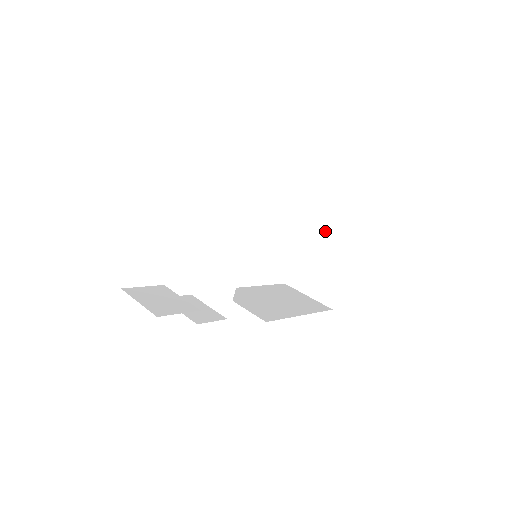
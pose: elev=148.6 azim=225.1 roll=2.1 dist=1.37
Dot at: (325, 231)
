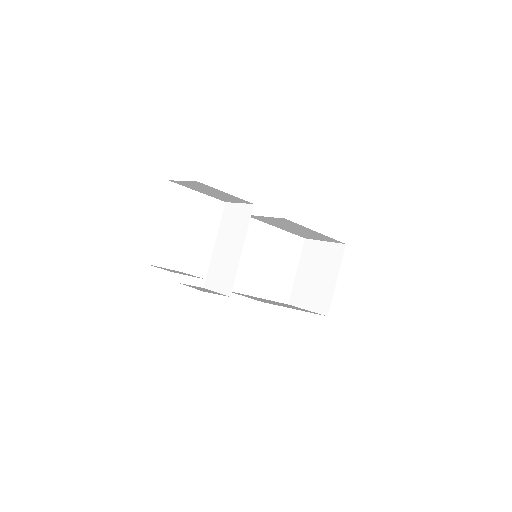
Dot at: (318, 253)
